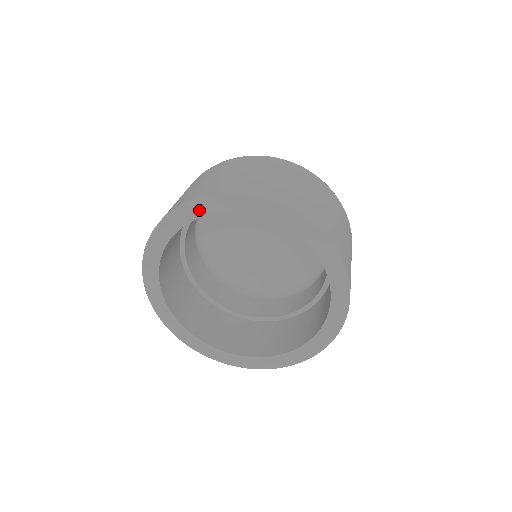
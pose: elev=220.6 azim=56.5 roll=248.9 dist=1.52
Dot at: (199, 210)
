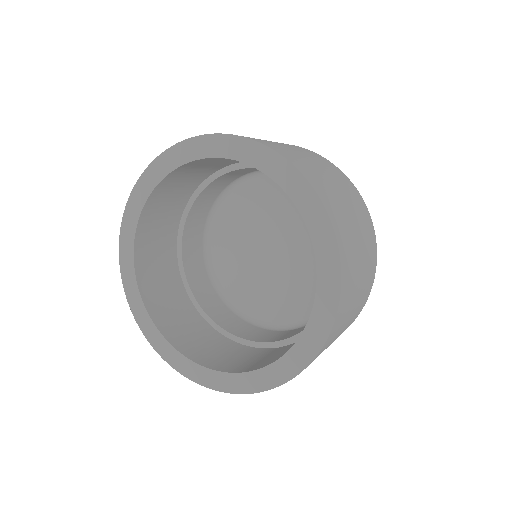
Dot at: (214, 148)
